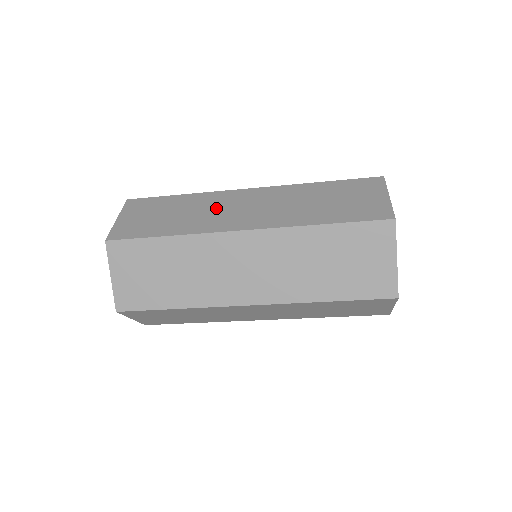
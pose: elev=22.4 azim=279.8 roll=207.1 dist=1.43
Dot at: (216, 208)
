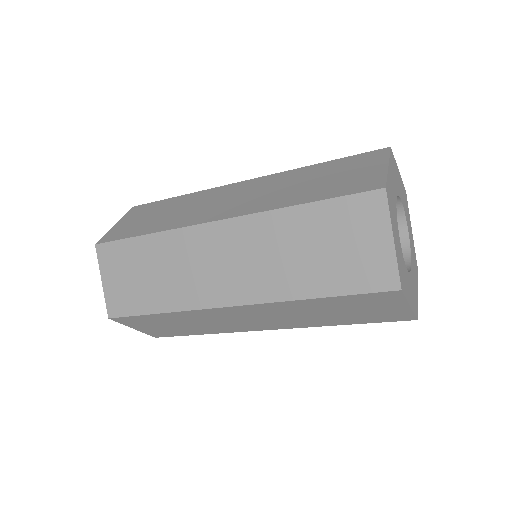
Dot at: (203, 203)
